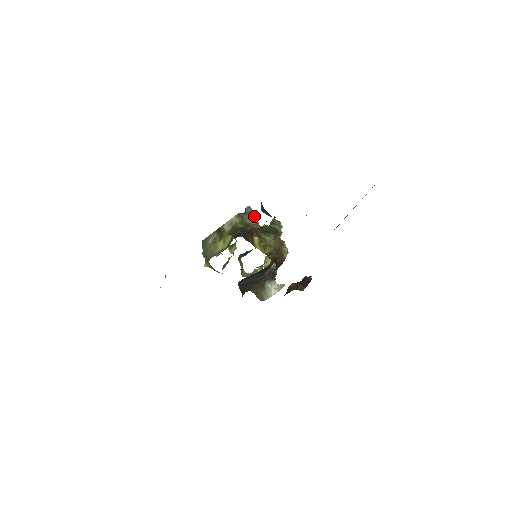
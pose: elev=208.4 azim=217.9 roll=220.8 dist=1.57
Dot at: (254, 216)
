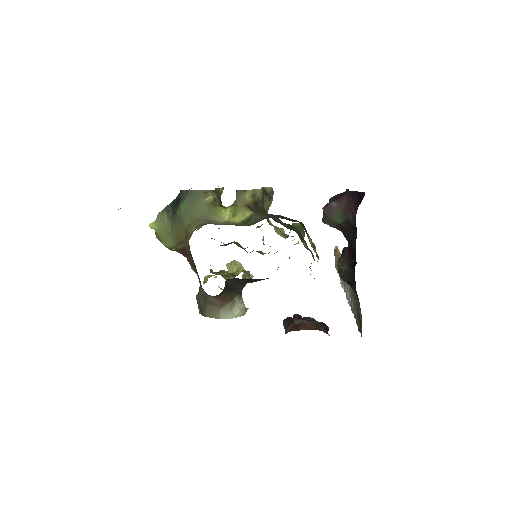
Dot at: (270, 204)
